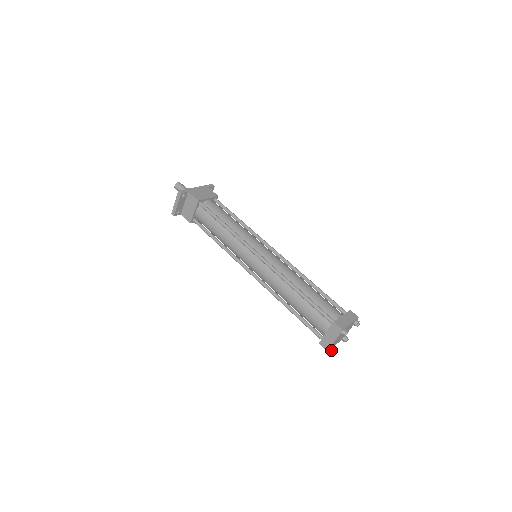
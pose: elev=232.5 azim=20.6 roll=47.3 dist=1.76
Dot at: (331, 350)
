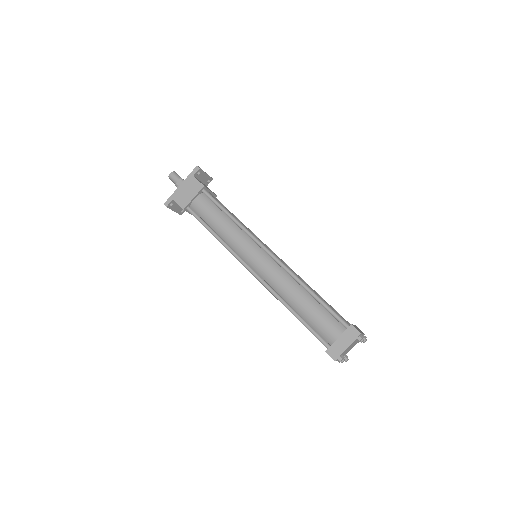
Dot at: occluded
